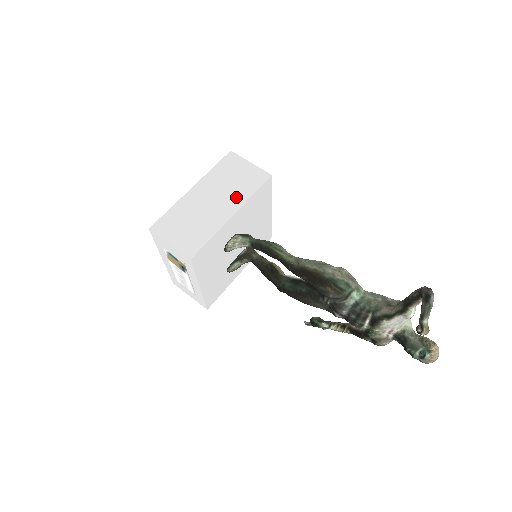
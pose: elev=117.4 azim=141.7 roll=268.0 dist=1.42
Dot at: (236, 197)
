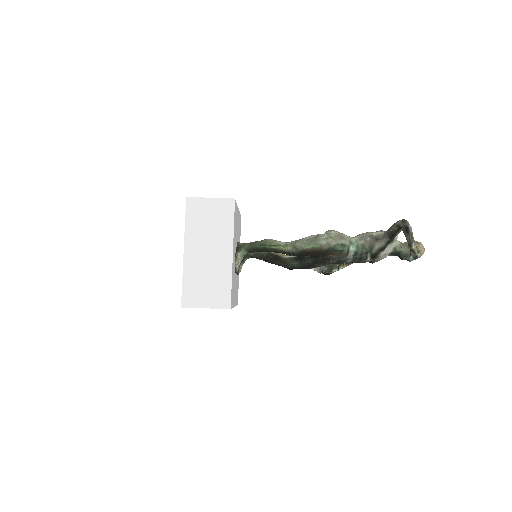
Dot at: (223, 237)
